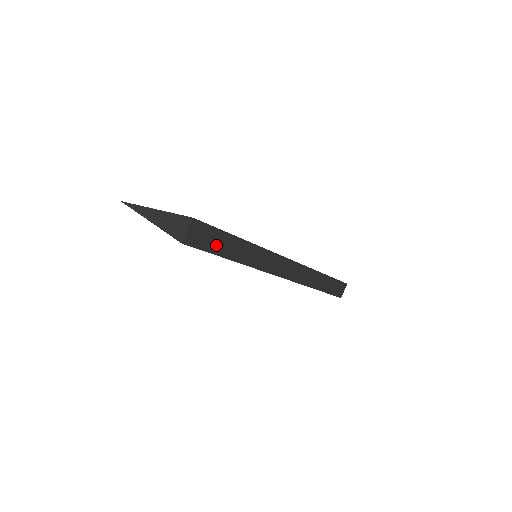
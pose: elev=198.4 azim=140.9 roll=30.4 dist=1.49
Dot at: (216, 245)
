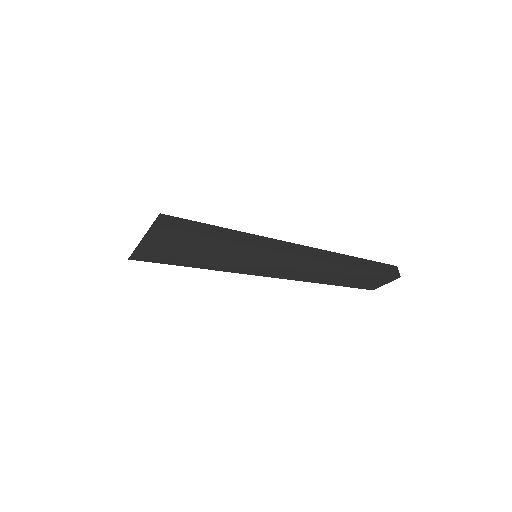
Dot at: (190, 228)
